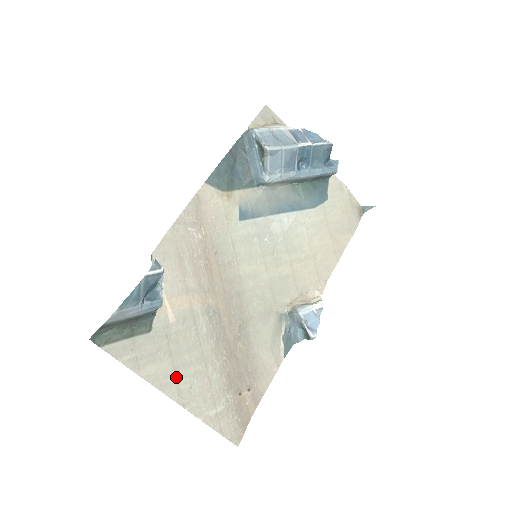
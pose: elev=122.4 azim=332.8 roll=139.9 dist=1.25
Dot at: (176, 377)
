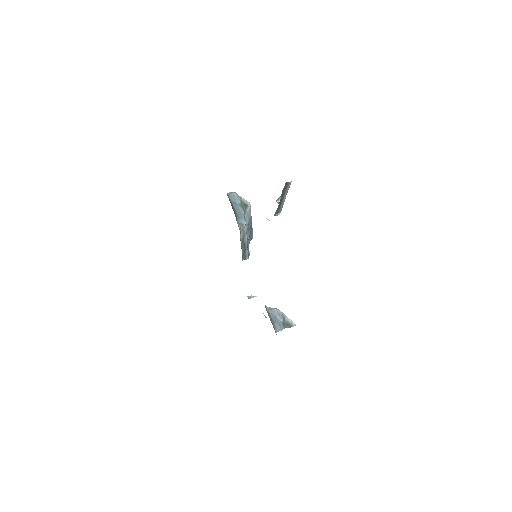
Dot at: occluded
